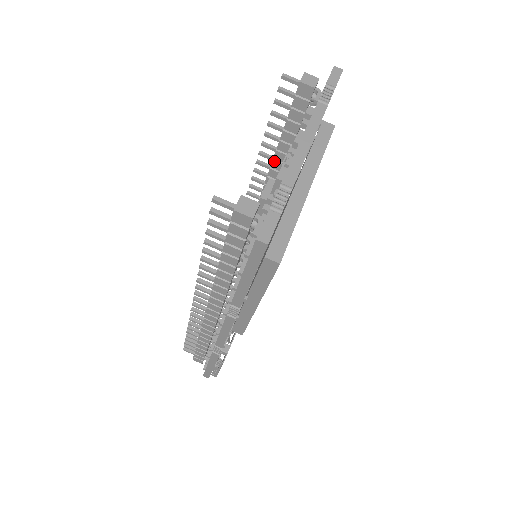
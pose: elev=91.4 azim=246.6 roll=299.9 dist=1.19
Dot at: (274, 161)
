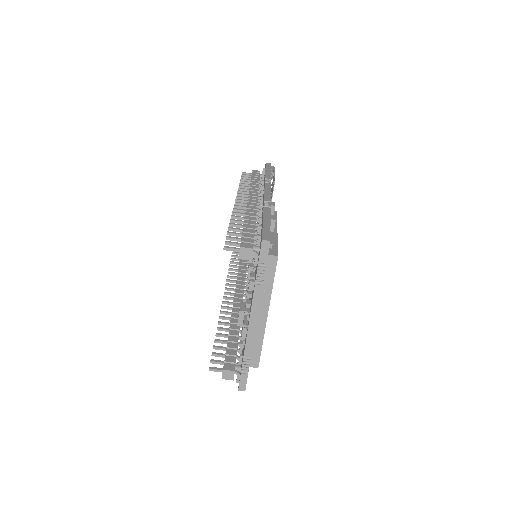
Dot at: occluded
